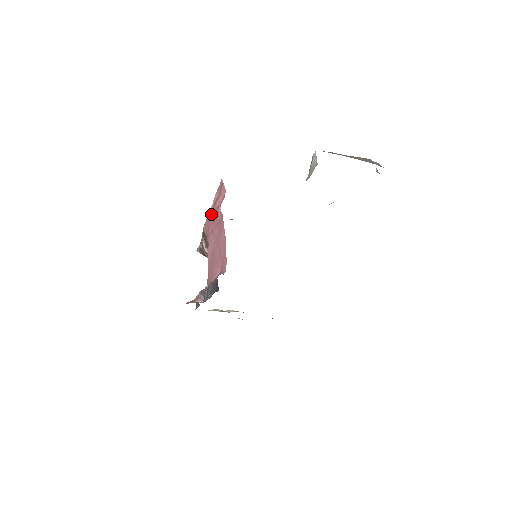
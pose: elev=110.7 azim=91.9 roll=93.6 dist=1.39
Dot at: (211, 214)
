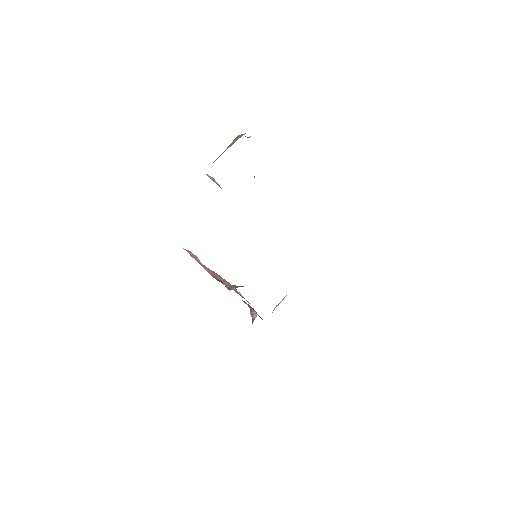
Dot at: occluded
